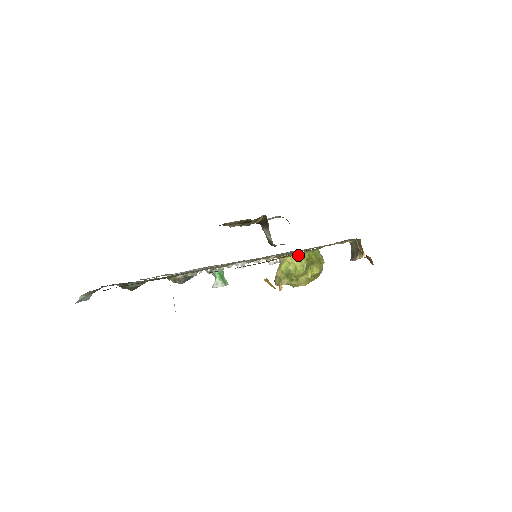
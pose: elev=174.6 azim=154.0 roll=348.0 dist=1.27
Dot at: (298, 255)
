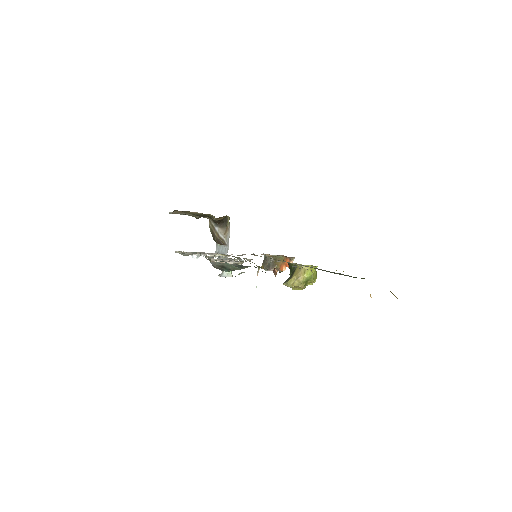
Dot at: (315, 267)
